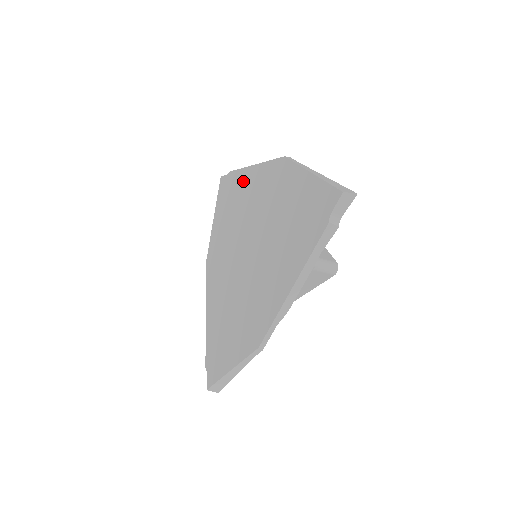
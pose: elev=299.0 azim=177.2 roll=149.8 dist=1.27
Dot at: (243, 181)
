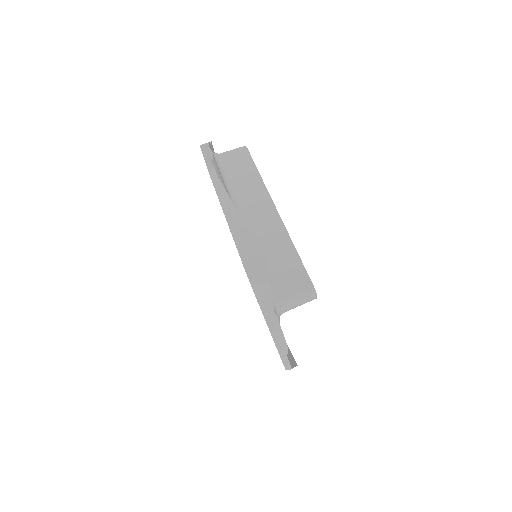
Dot at: occluded
